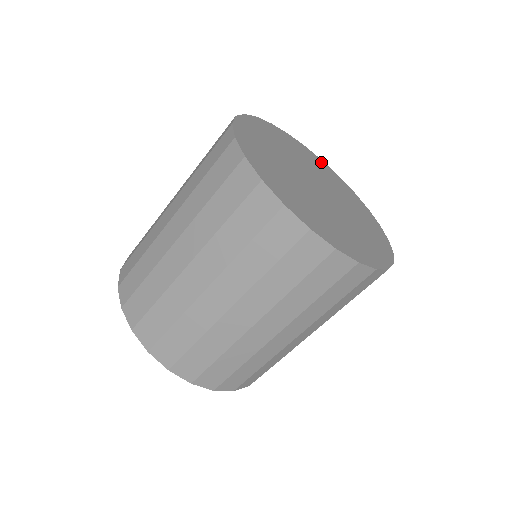
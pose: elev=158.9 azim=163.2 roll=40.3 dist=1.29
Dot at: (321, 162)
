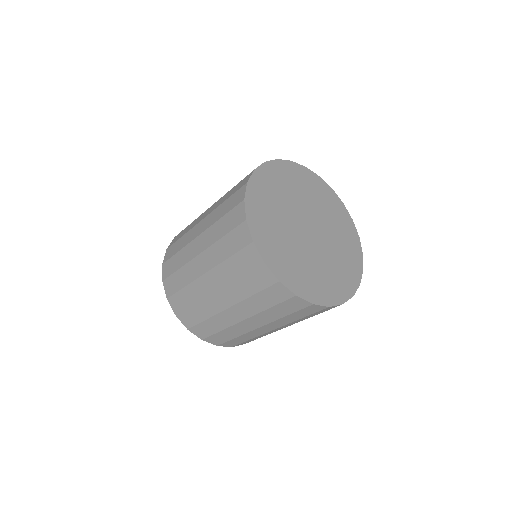
Dot at: (354, 235)
